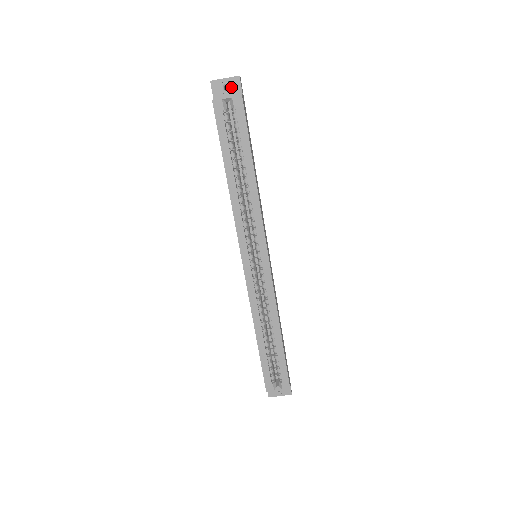
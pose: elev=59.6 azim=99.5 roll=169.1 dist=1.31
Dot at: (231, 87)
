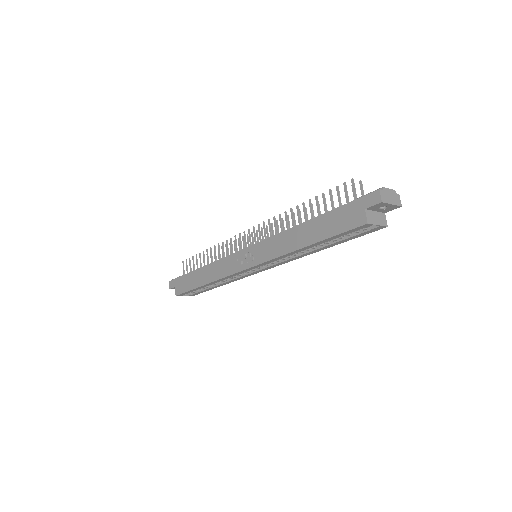
Dot at: (386, 208)
